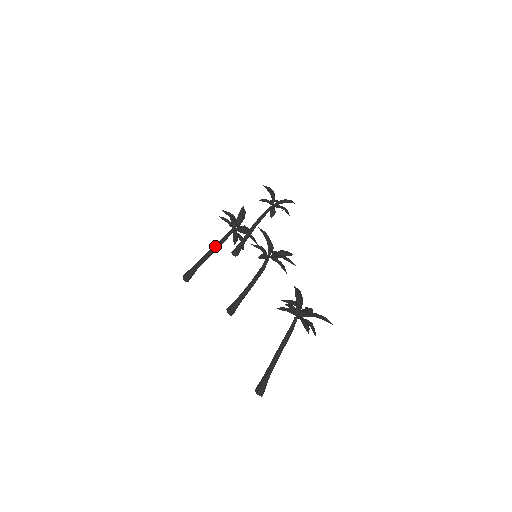
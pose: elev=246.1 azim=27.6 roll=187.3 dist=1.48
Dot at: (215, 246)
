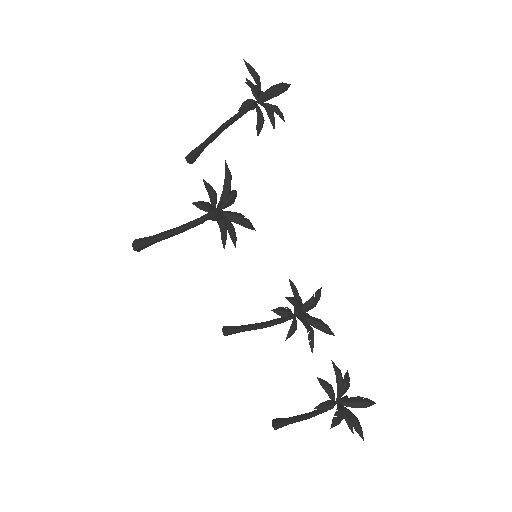
Dot at: (185, 229)
